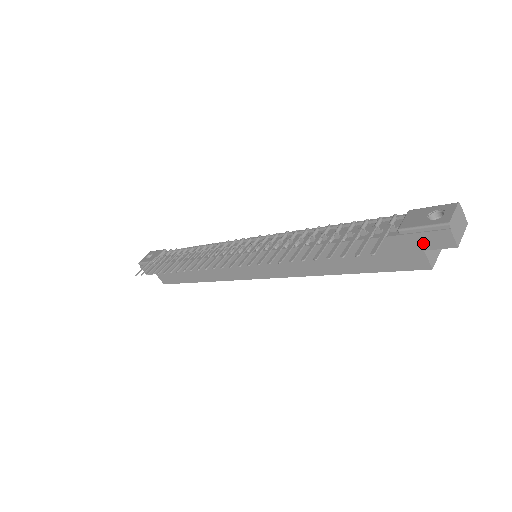
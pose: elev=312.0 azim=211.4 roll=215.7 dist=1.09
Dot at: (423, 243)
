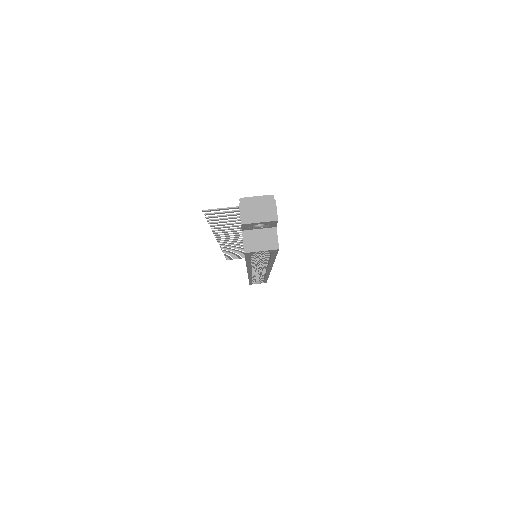
Dot at: occluded
